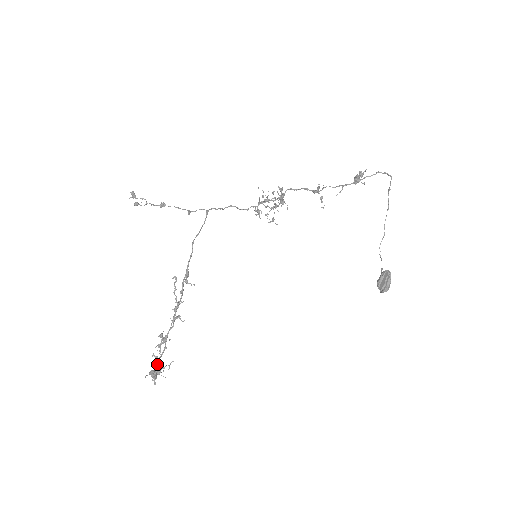
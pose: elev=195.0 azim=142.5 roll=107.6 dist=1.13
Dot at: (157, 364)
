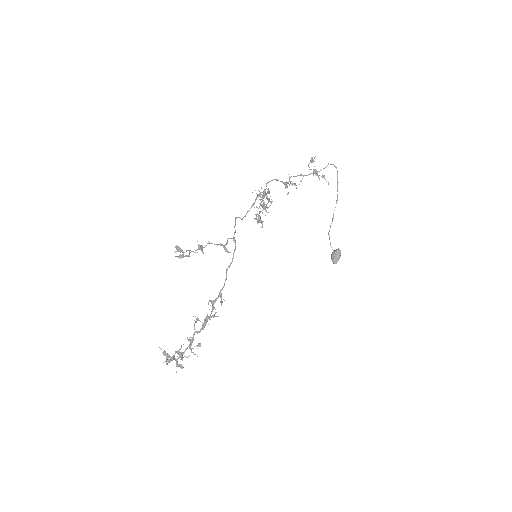
Dot at: (181, 357)
